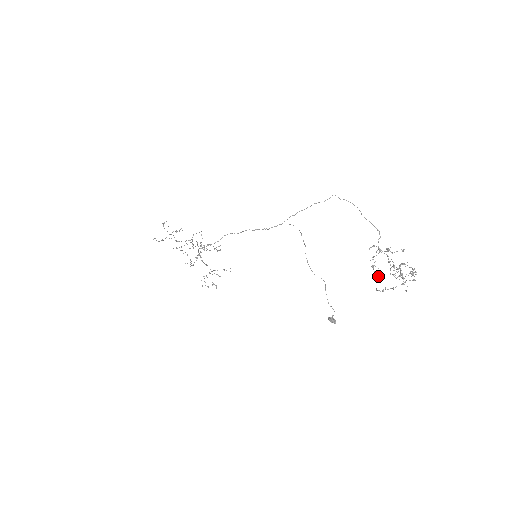
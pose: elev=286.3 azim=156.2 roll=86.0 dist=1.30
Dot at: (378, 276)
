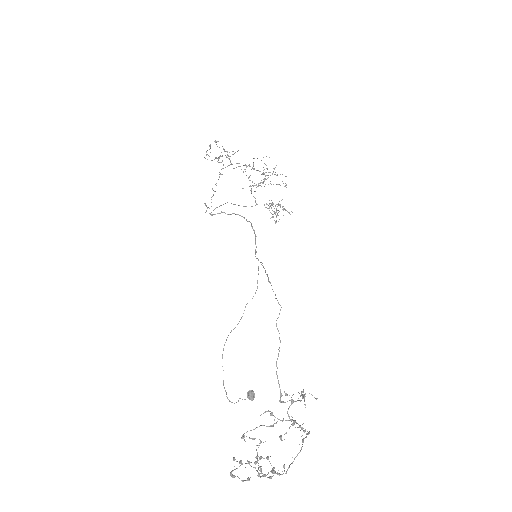
Dot at: occluded
